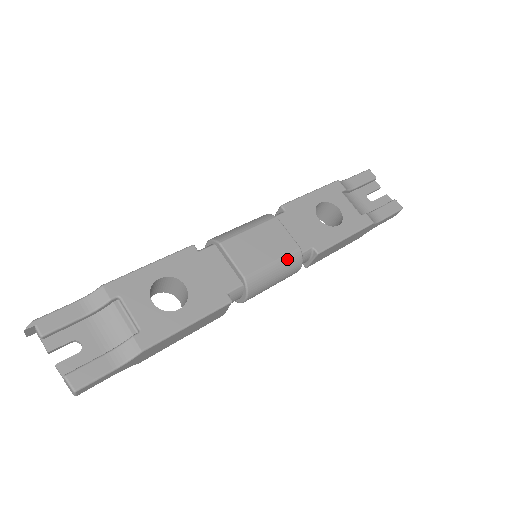
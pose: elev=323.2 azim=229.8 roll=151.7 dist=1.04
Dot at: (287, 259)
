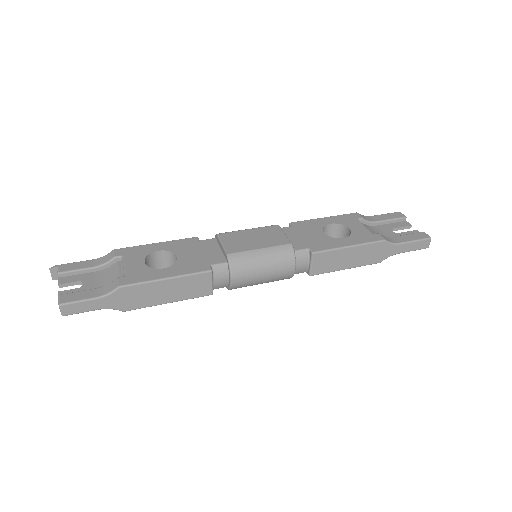
Dot at: (276, 250)
